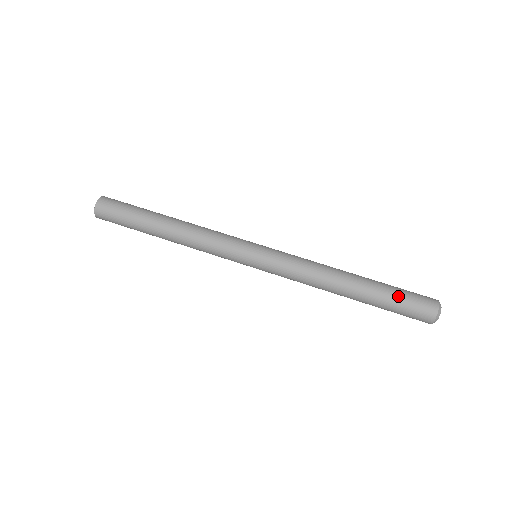
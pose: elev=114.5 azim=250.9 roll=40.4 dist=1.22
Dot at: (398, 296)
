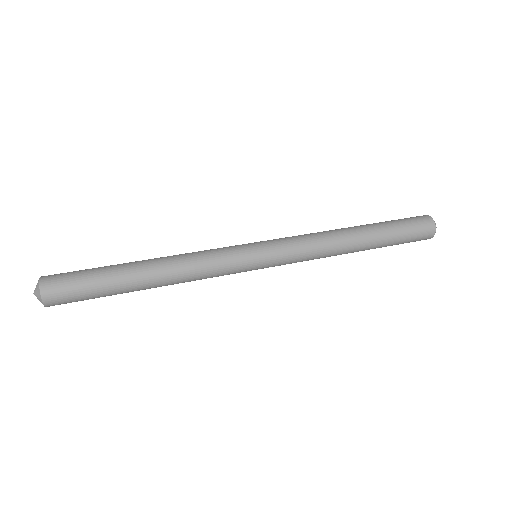
Dot at: (400, 227)
